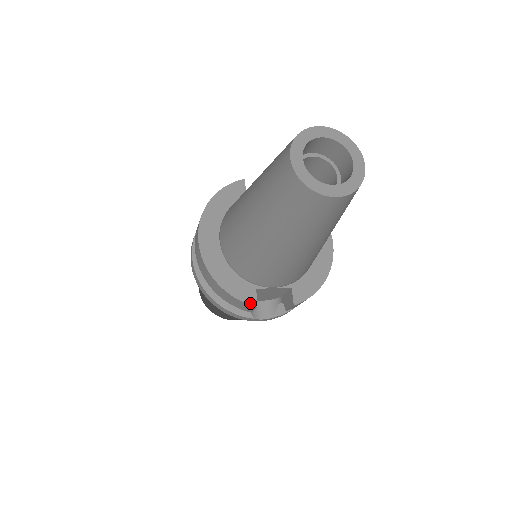
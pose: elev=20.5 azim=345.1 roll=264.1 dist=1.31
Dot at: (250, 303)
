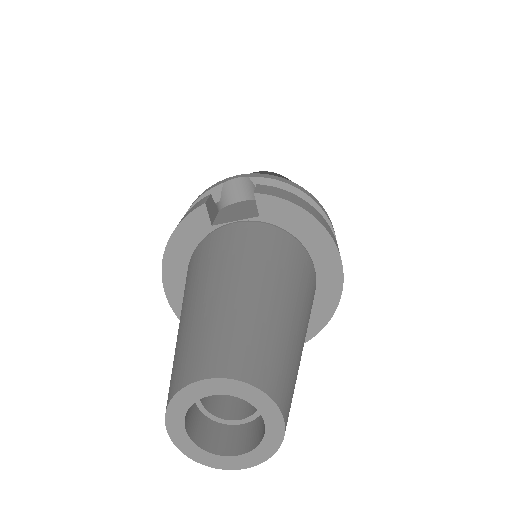
Dot at: occluded
